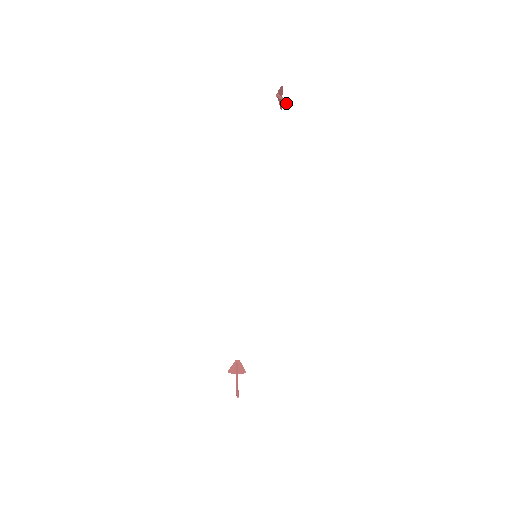
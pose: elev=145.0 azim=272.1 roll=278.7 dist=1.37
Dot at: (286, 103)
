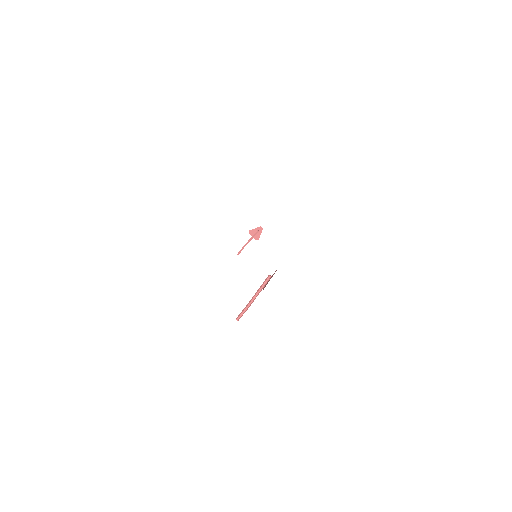
Dot at: (236, 319)
